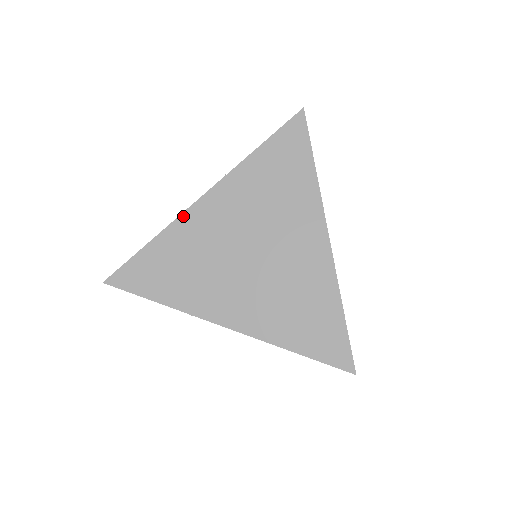
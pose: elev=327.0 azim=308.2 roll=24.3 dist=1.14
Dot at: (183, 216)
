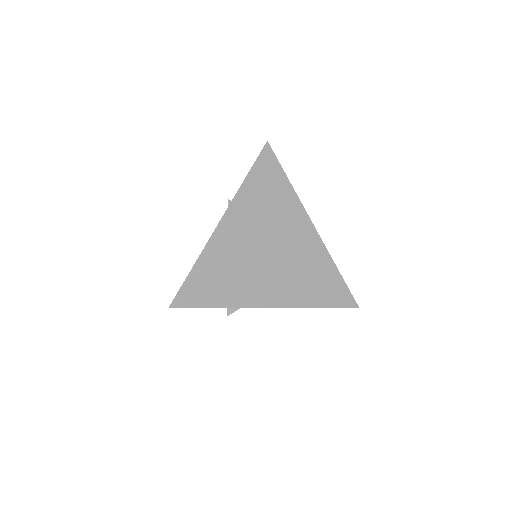
Dot at: (213, 237)
